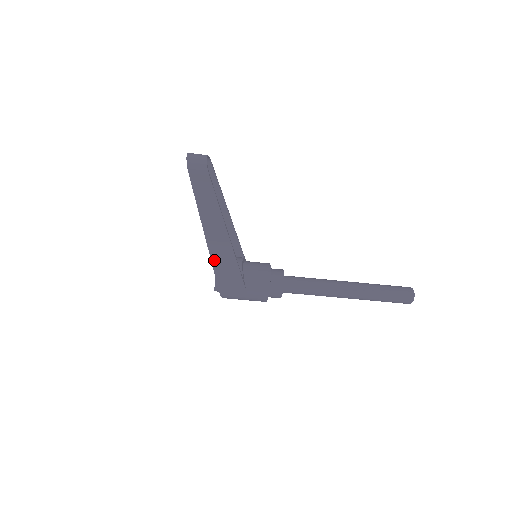
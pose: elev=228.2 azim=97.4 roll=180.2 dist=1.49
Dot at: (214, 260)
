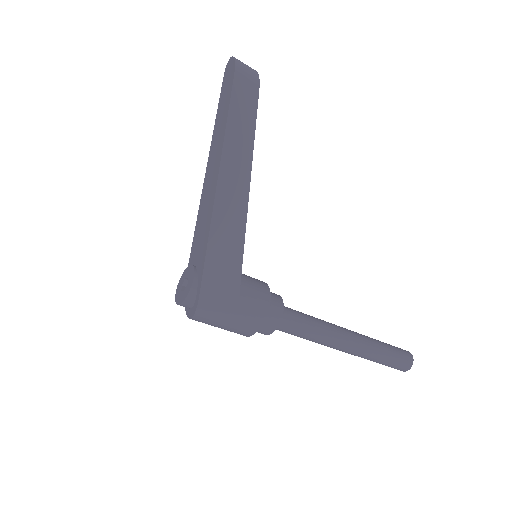
Dot at: (213, 234)
